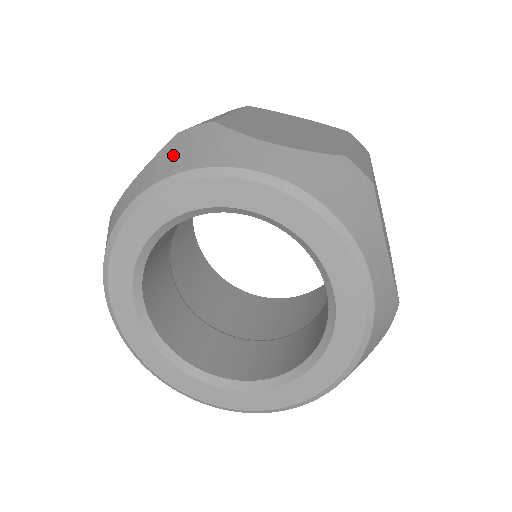
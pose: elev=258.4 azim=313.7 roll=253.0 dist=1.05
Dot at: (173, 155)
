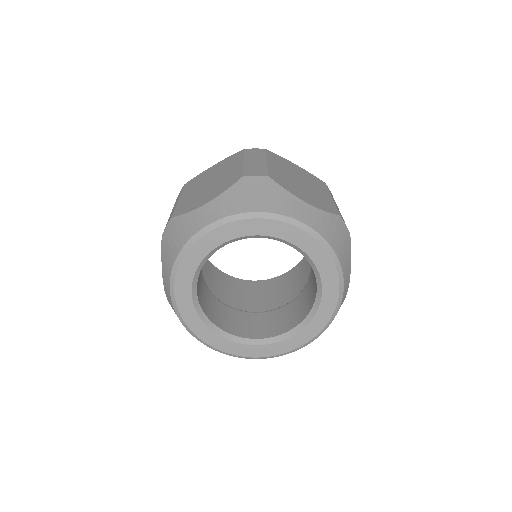
Dot at: (168, 250)
